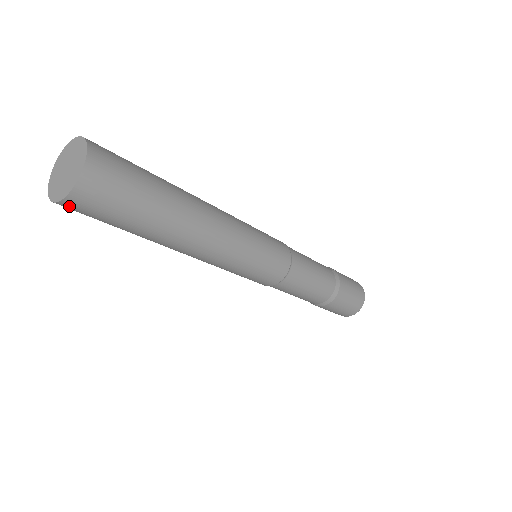
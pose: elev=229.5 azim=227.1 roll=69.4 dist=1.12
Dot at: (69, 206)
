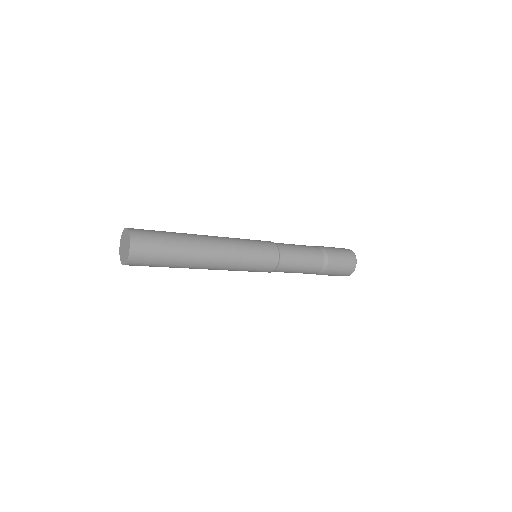
Dot at: occluded
